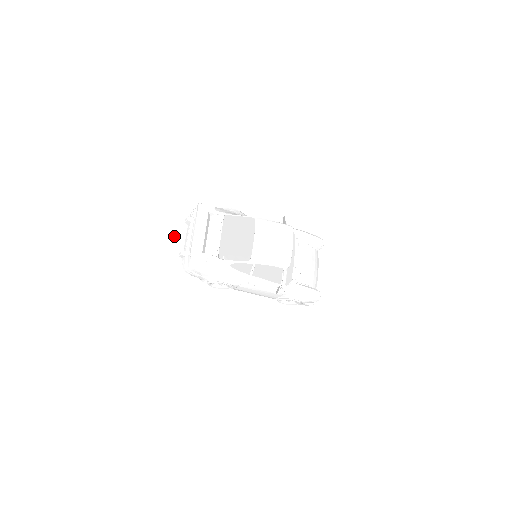
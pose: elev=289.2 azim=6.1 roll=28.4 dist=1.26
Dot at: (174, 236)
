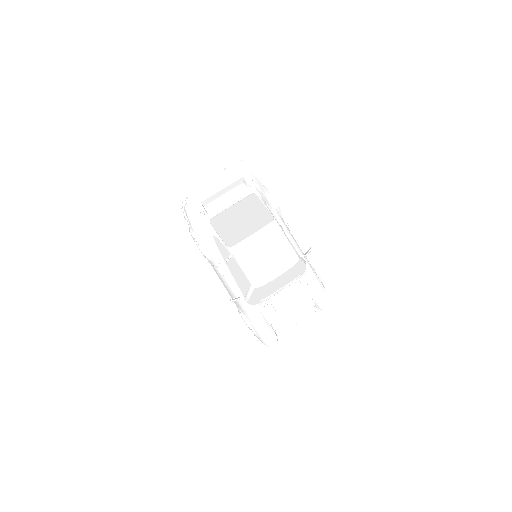
Dot at: (208, 173)
